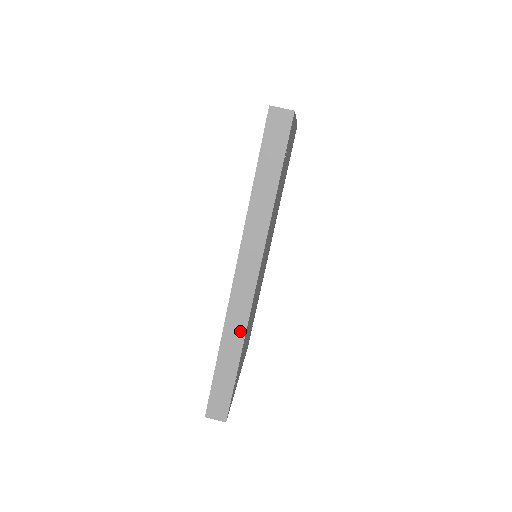
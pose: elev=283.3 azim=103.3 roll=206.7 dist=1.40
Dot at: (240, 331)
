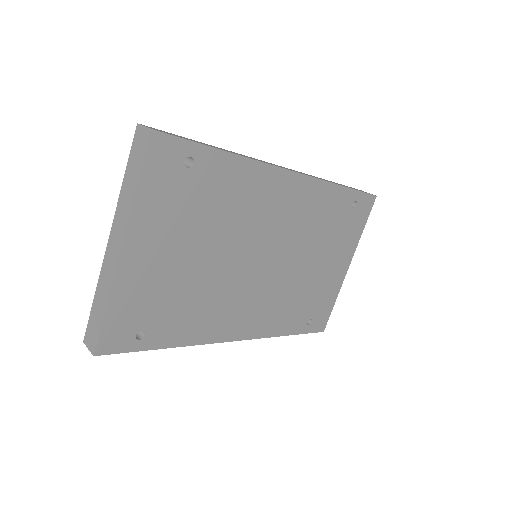
Dot at: (249, 158)
